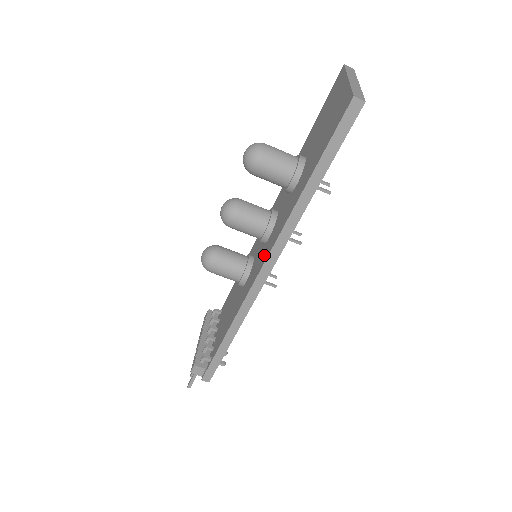
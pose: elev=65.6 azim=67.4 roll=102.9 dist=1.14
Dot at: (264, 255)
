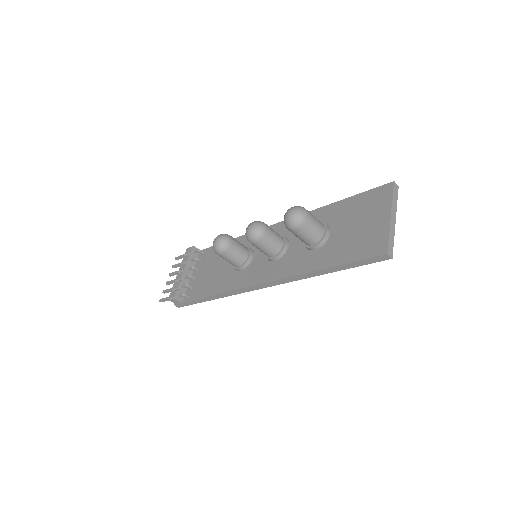
Dot at: (266, 273)
